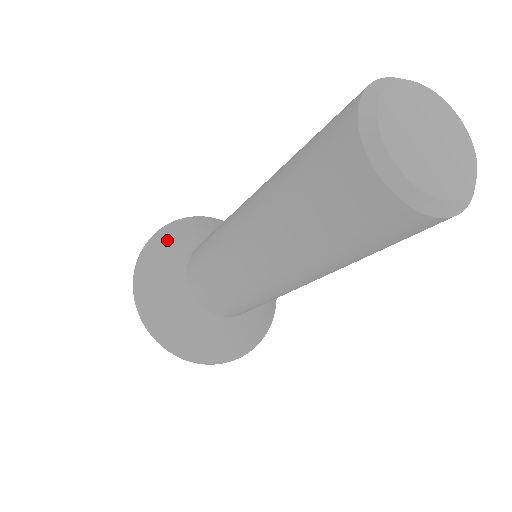
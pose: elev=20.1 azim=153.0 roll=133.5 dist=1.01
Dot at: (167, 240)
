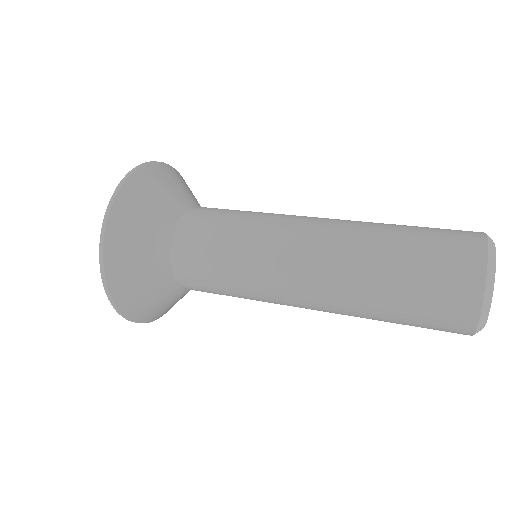
Dot at: (132, 226)
